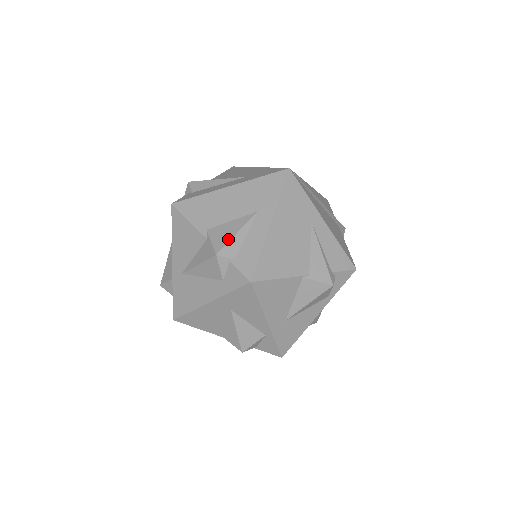
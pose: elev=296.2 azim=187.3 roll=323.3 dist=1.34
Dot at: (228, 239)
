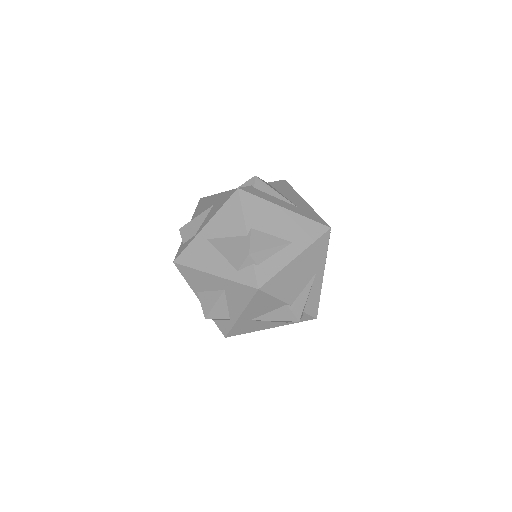
Dot at: (263, 248)
